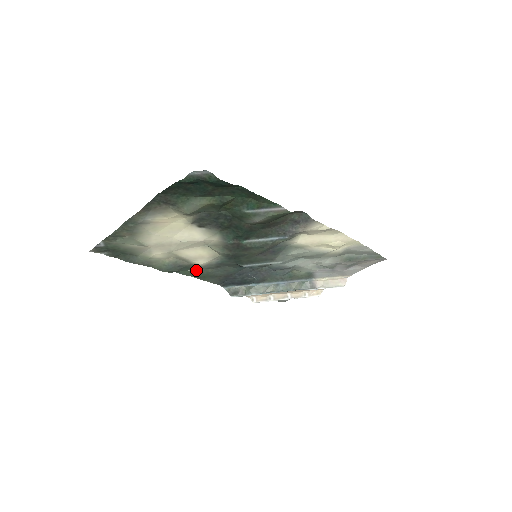
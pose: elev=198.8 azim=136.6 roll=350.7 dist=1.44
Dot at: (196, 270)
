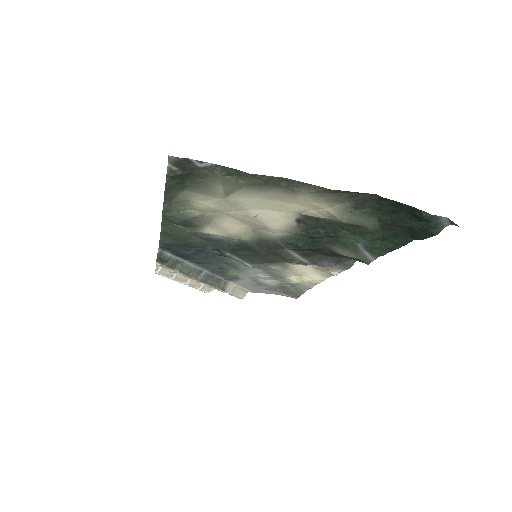
Dot at: (181, 228)
